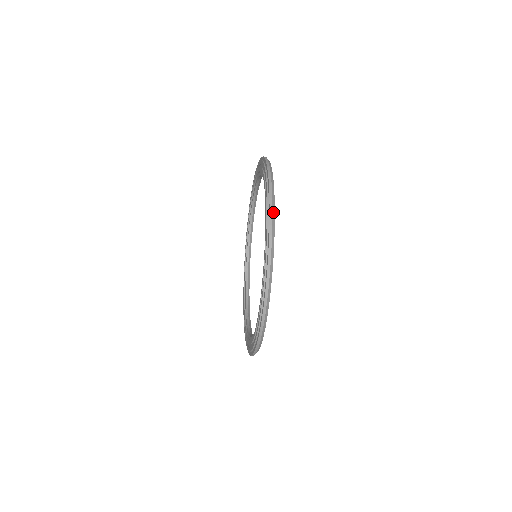
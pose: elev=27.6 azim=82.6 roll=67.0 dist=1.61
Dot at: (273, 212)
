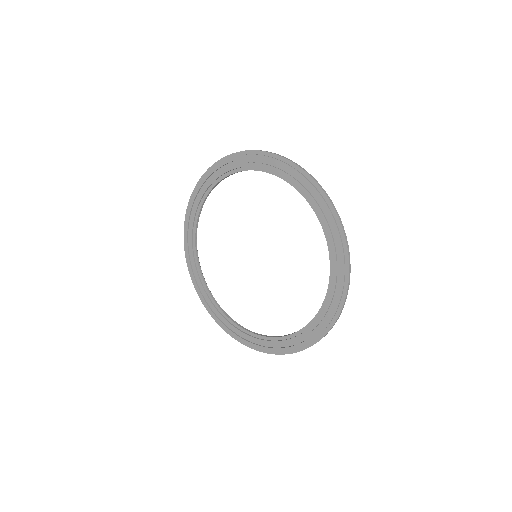
Dot at: (344, 232)
